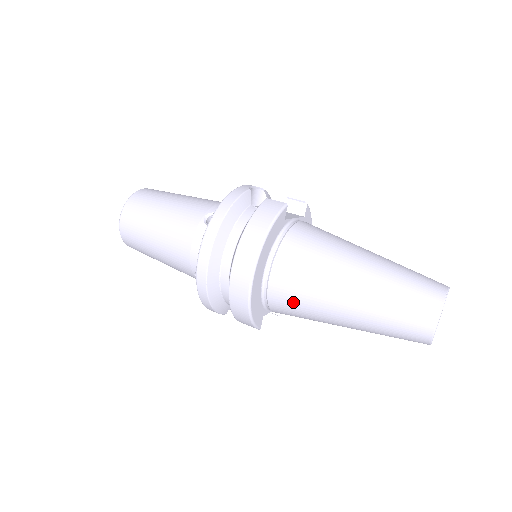
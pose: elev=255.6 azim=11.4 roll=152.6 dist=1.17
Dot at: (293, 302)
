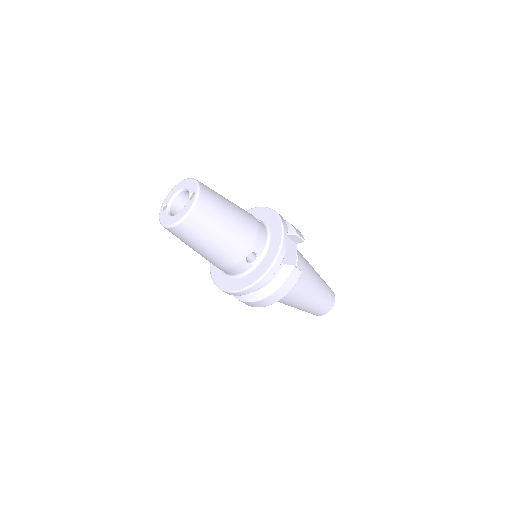
Dot at: occluded
